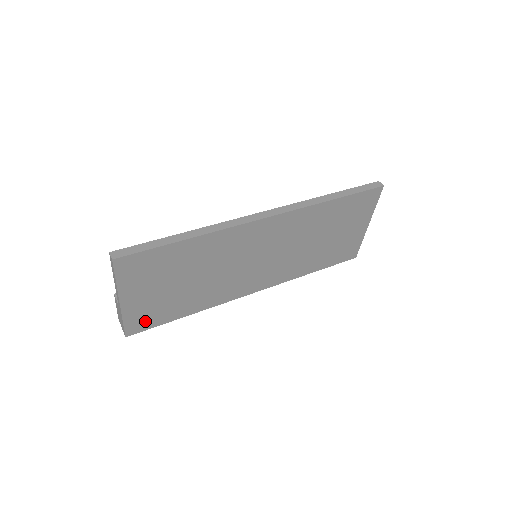
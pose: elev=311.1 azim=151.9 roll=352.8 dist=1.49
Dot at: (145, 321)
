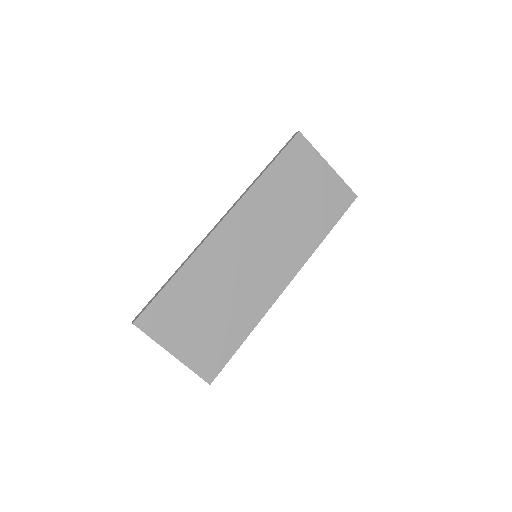
Dot at: (212, 362)
